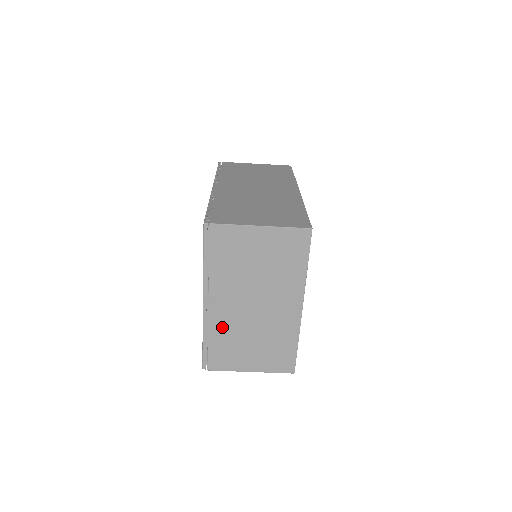
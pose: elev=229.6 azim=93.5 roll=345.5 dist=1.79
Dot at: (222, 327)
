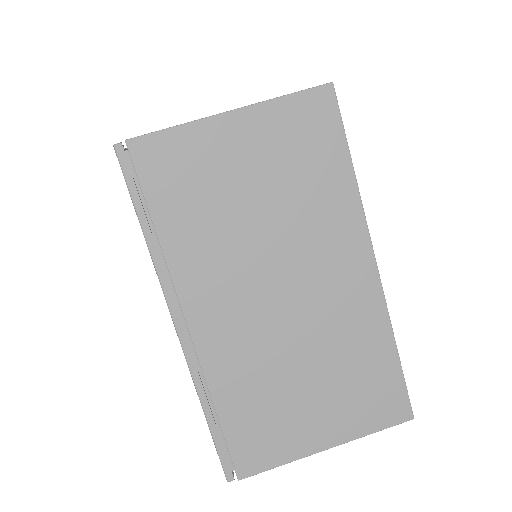
Dot at: (233, 368)
